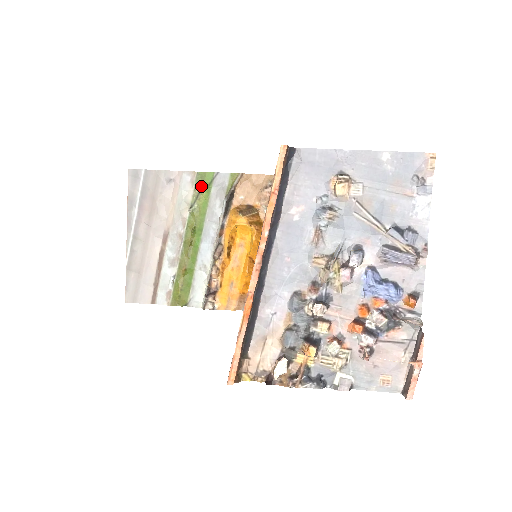
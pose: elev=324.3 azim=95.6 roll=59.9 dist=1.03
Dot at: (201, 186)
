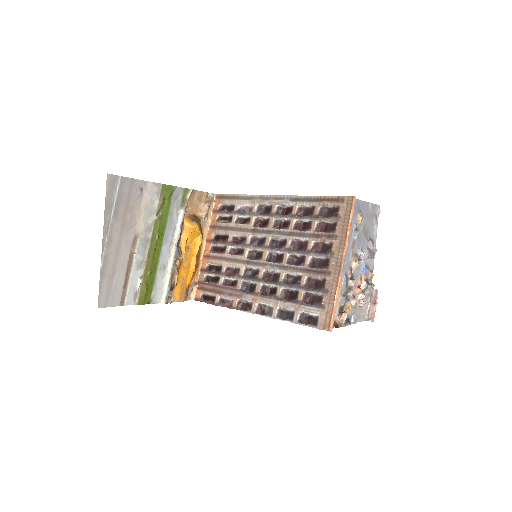
Dot at: (164, 197)
